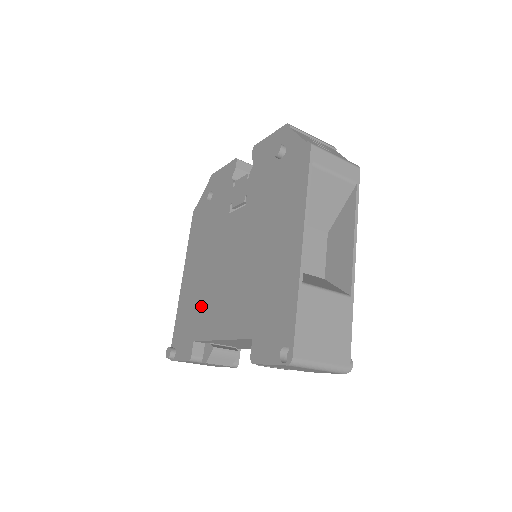
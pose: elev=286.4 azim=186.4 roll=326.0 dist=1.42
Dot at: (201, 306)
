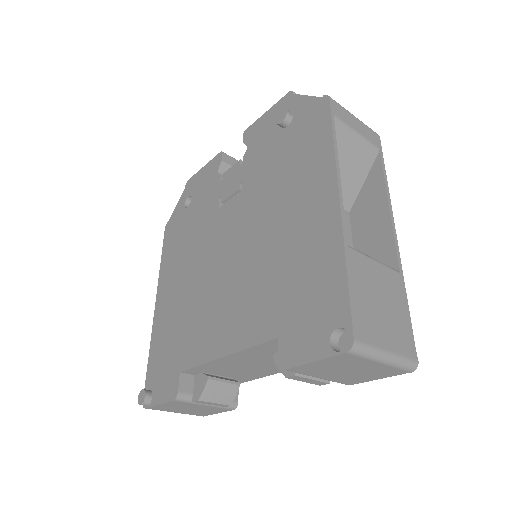
Dot at: (188, 325)
